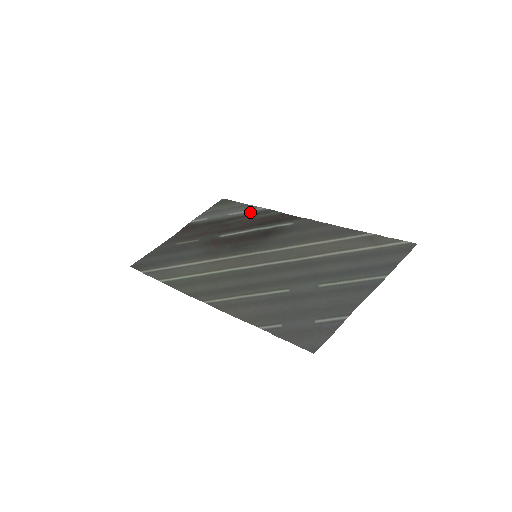
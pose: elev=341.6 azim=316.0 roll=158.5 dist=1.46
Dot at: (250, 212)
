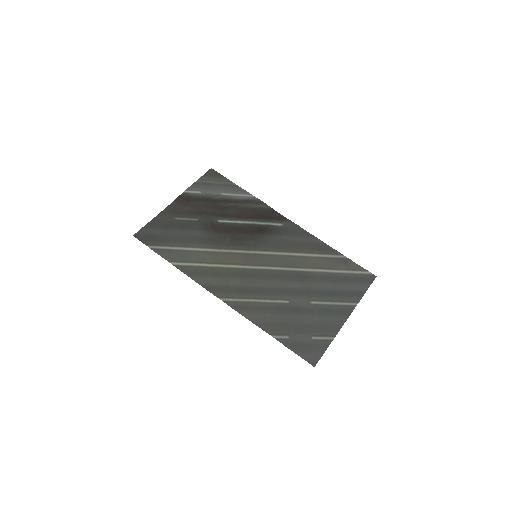
Dot at: (242, 198)
